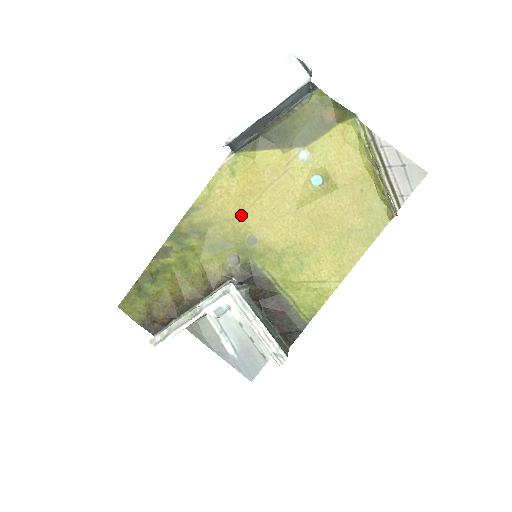
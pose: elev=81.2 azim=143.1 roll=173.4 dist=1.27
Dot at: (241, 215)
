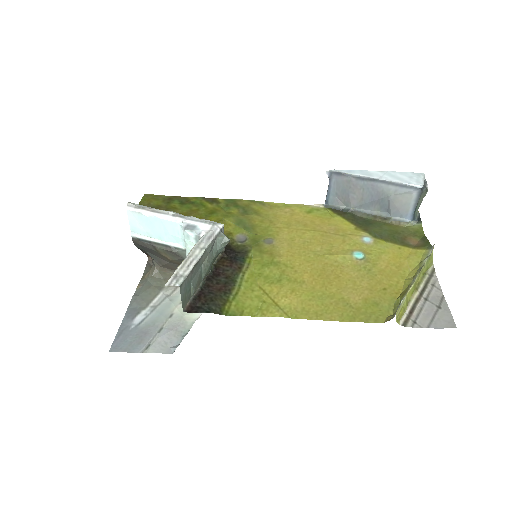
Dot at: (283, 227)
